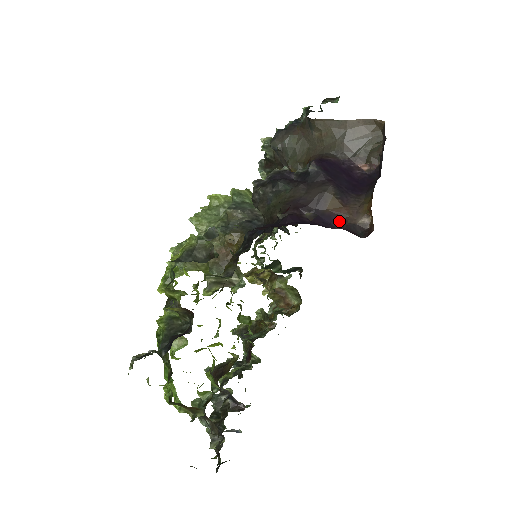
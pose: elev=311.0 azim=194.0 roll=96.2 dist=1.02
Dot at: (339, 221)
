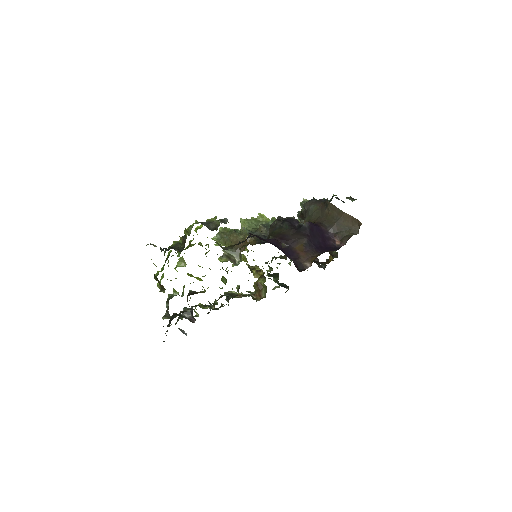
Dot at: (296, 257)
